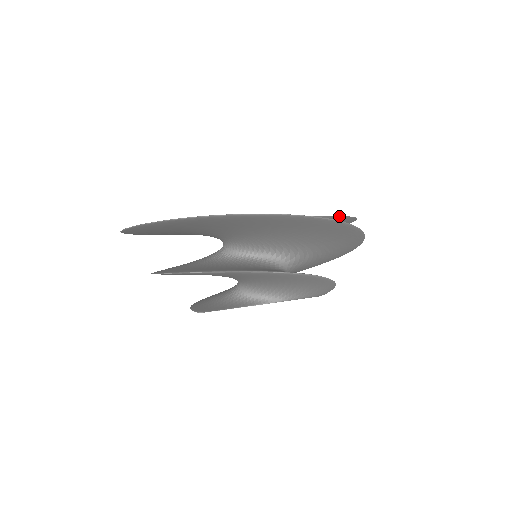
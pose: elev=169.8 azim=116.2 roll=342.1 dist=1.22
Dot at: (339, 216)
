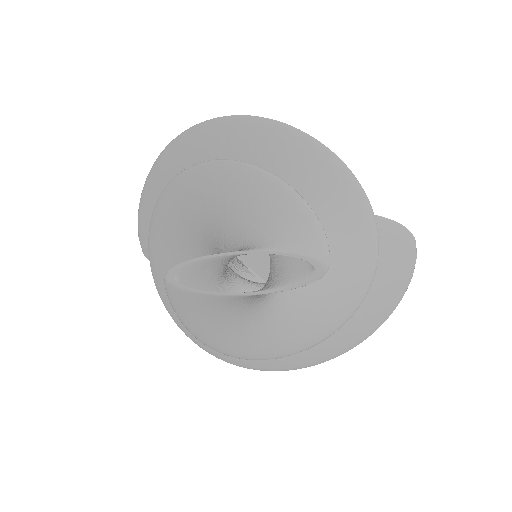
Dot at: occluded
